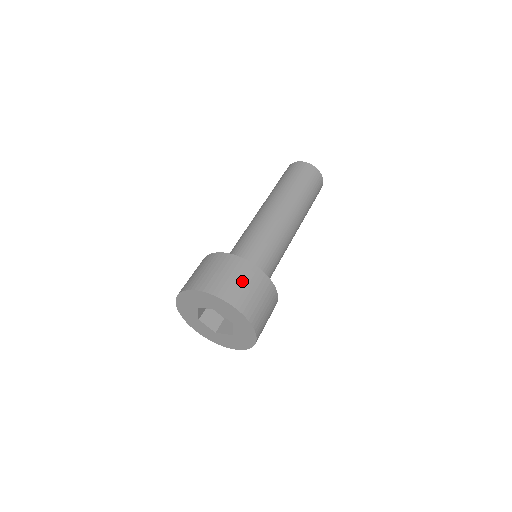
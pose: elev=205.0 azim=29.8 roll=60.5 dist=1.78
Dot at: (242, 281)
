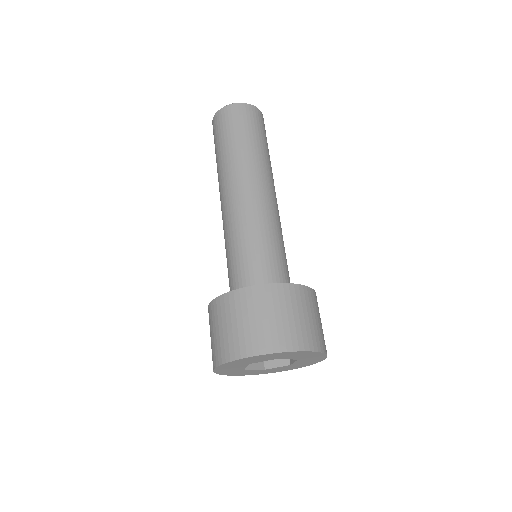
Dot at: (297, 314)
